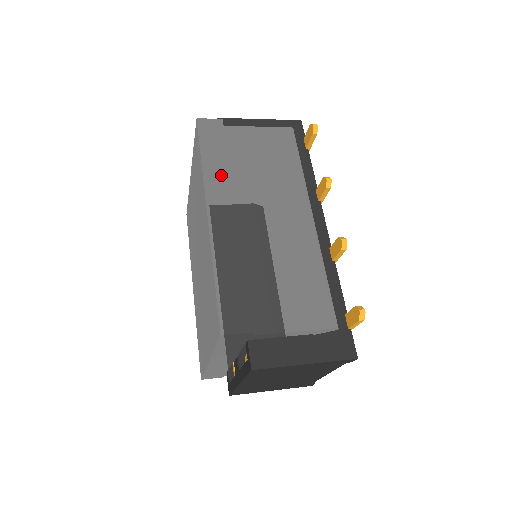
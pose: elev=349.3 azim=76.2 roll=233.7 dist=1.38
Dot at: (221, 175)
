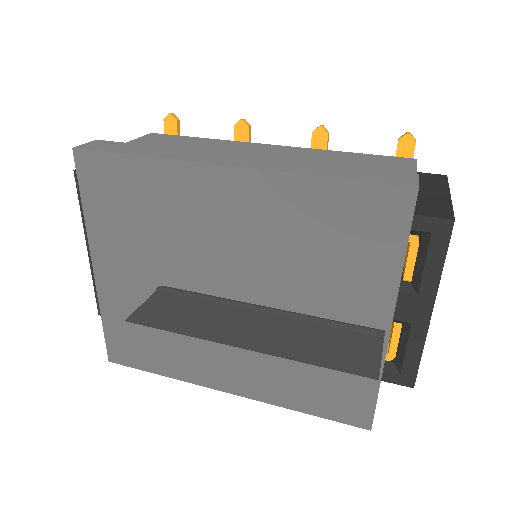
Dot at: (176, 152)
